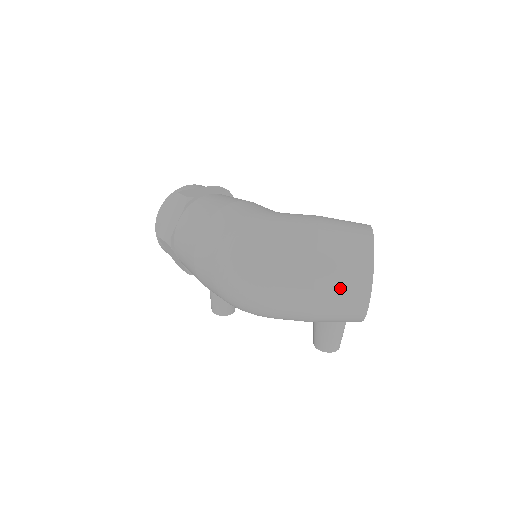
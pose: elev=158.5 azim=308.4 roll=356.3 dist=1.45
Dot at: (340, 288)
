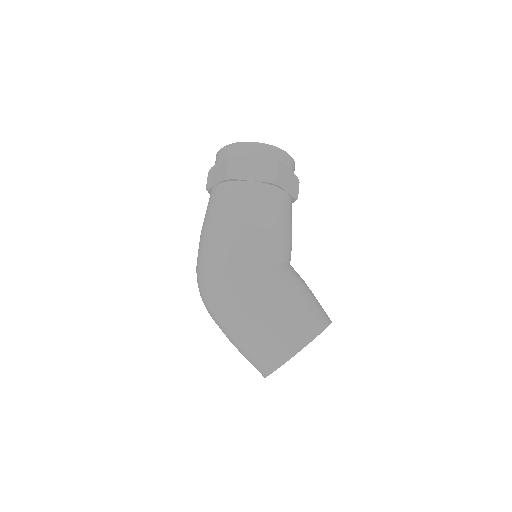
Dot at: (247, 358)
